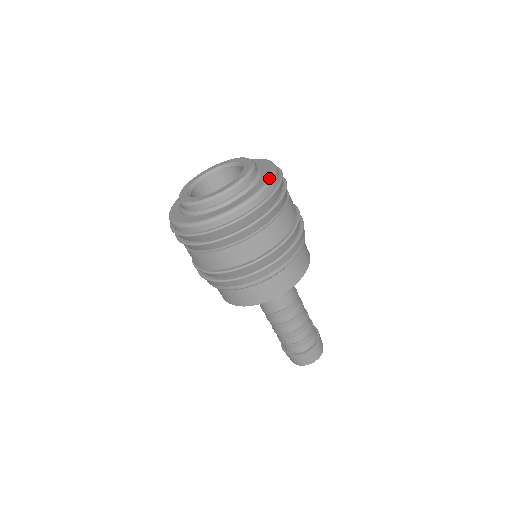
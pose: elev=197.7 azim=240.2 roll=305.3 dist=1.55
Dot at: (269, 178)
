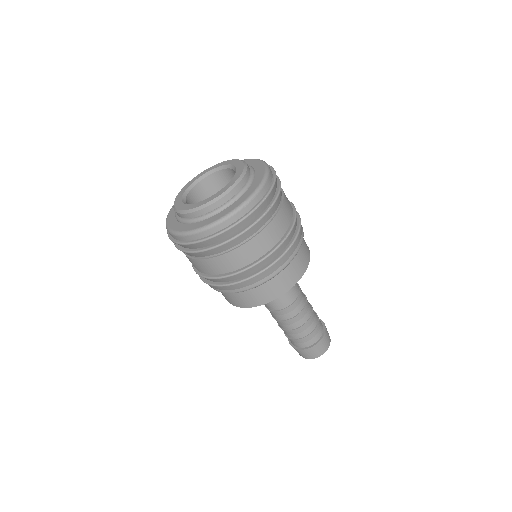
Dot at: (217, 220)
